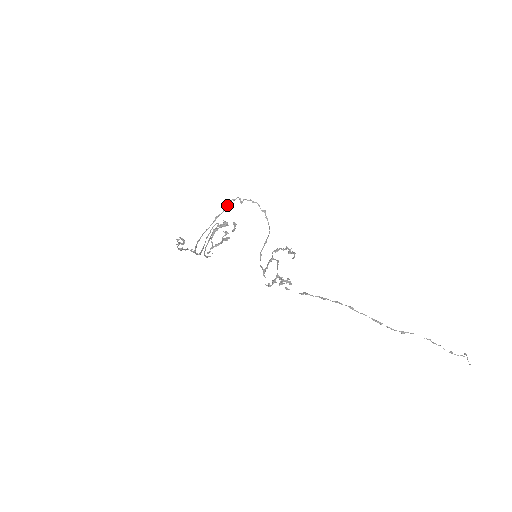
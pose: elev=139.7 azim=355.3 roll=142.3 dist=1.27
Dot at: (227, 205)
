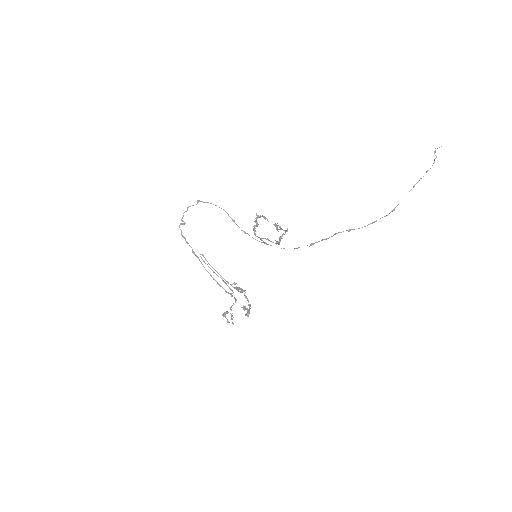
Dot at: occluded
